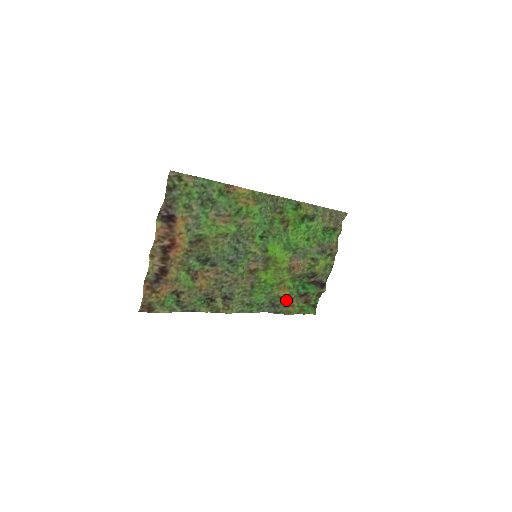
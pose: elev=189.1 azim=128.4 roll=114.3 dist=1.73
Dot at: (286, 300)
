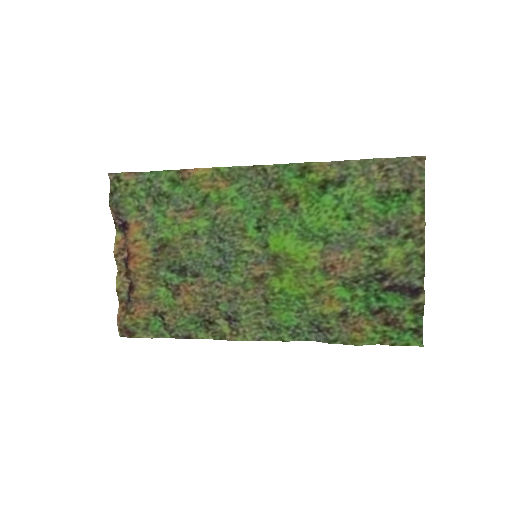
Dot at: (343, 321)
